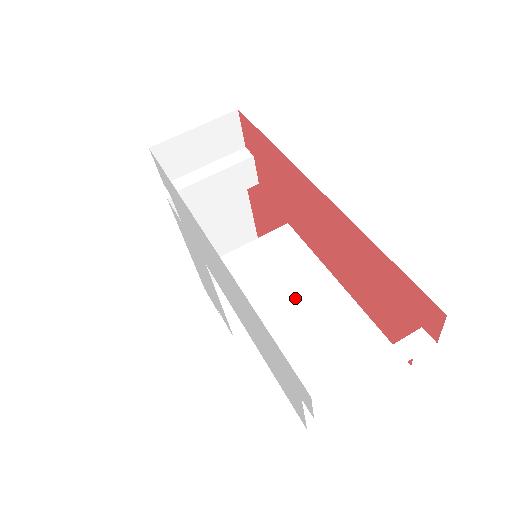
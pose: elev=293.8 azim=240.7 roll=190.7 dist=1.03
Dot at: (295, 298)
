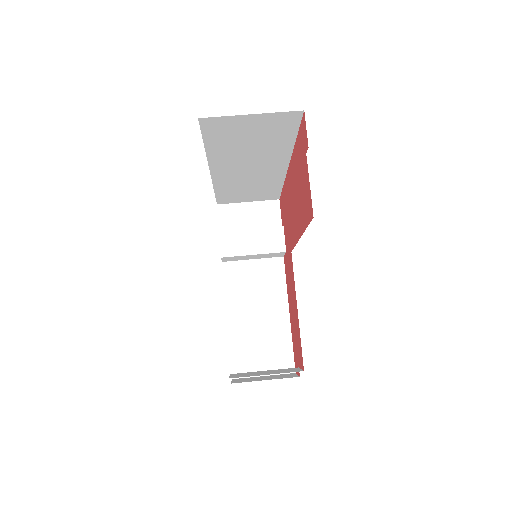
Dot at: occluded
